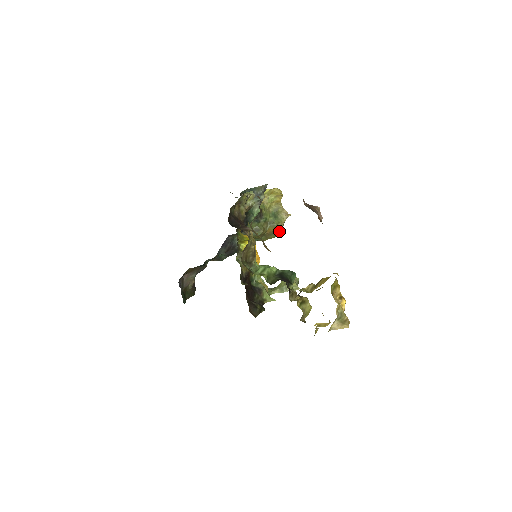
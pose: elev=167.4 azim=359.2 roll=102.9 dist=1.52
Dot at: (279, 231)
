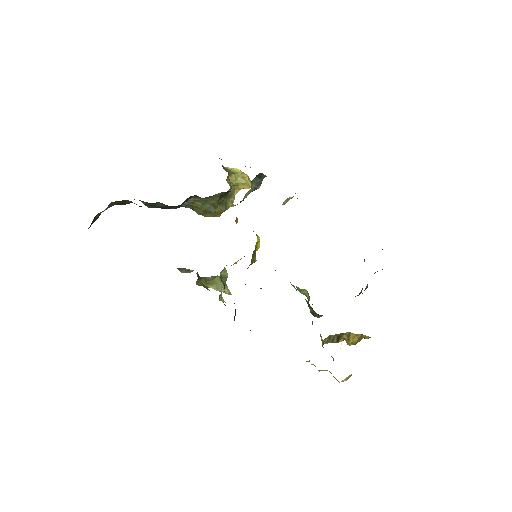
Dot at: (217, 215)
